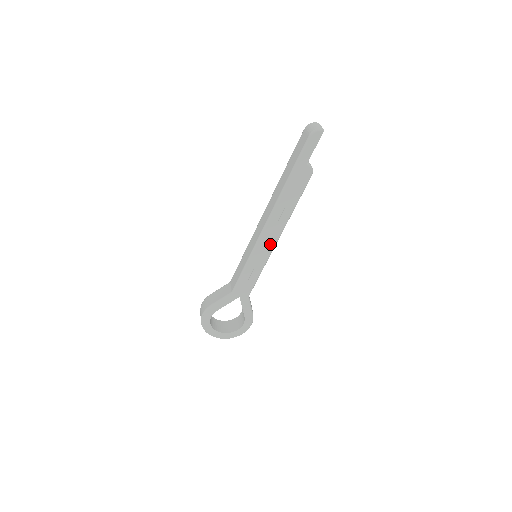
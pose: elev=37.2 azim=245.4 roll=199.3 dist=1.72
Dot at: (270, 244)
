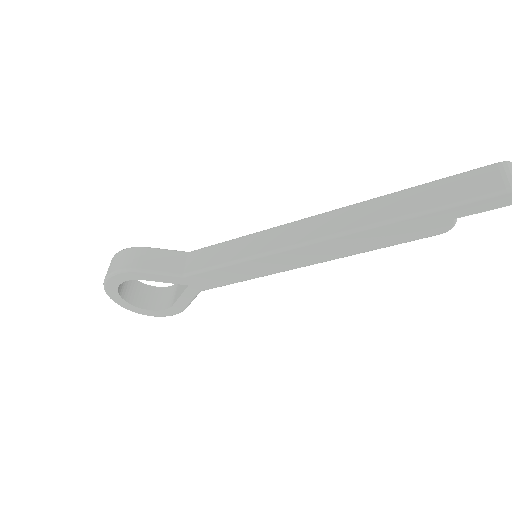
Dot at: (293, 263)
